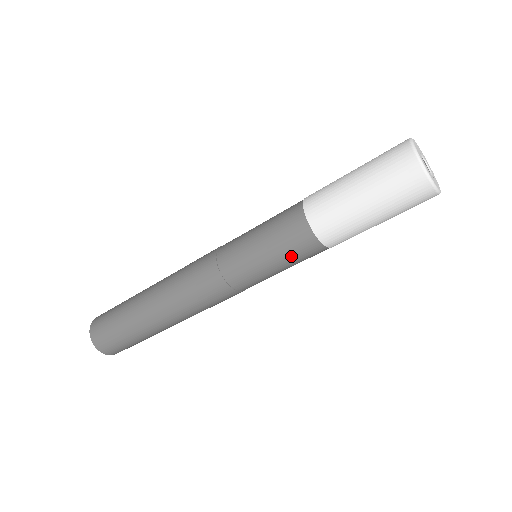
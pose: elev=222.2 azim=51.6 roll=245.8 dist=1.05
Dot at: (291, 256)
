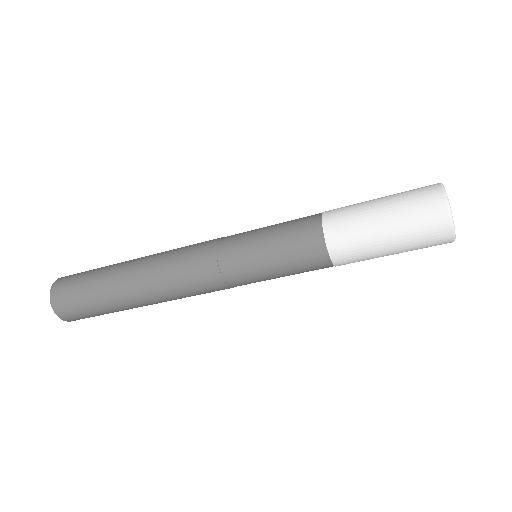
Dot at: (298, 268)
